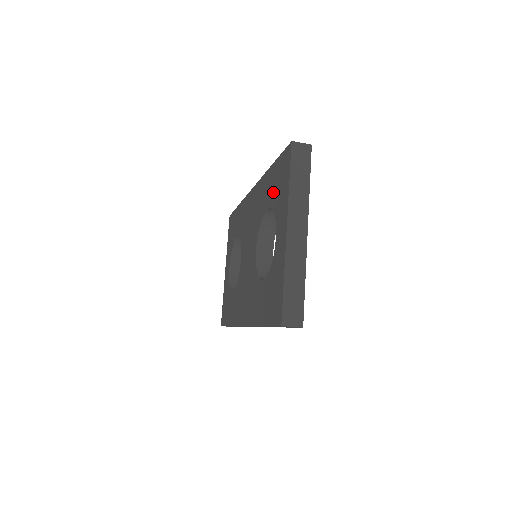
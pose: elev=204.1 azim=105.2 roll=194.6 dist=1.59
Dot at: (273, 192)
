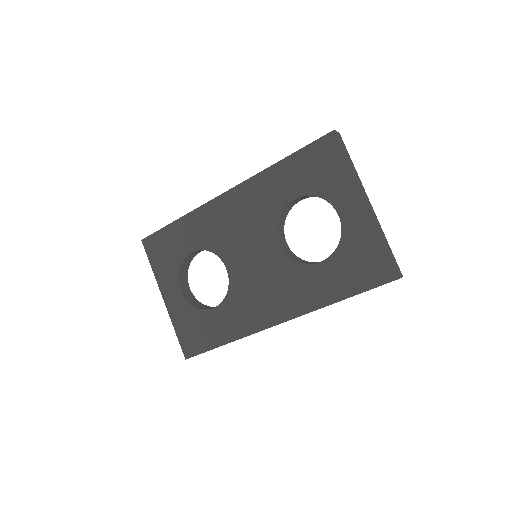
Dot at: (305, 181)
